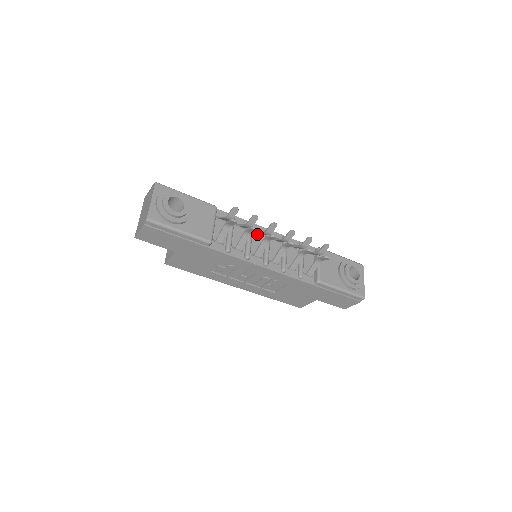
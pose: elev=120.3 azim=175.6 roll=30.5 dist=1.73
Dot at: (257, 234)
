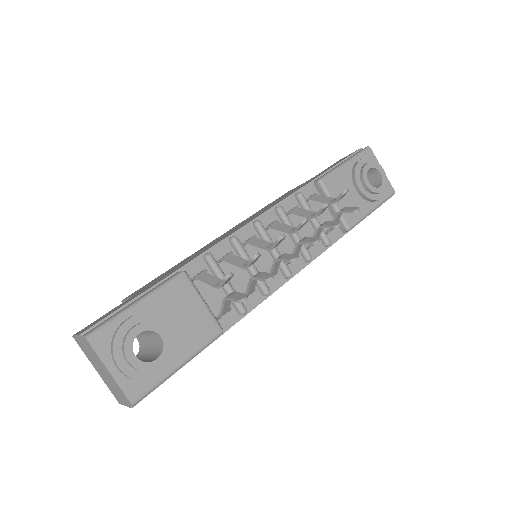
Dot at: (249, 243)
